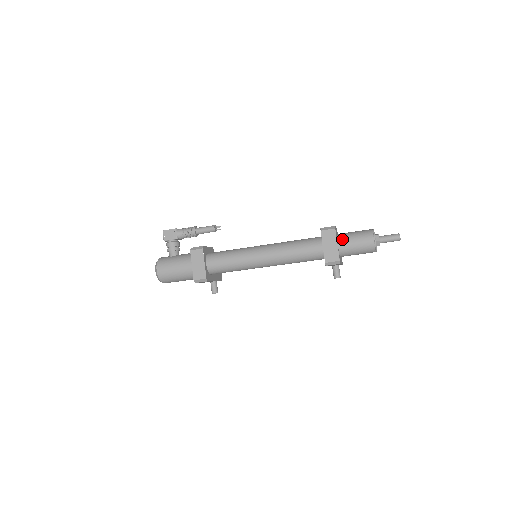
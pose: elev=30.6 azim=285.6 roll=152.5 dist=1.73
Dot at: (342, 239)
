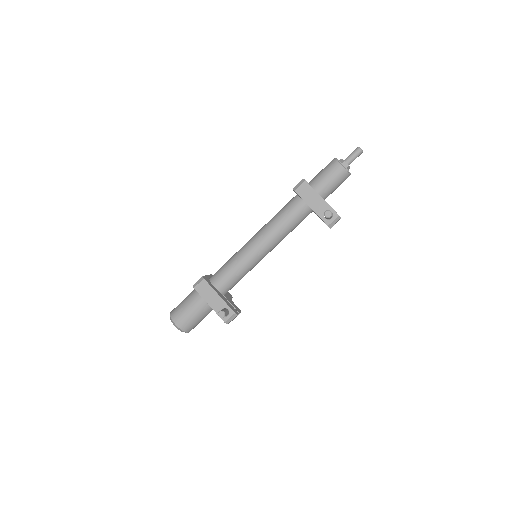
Dot at: occluded
